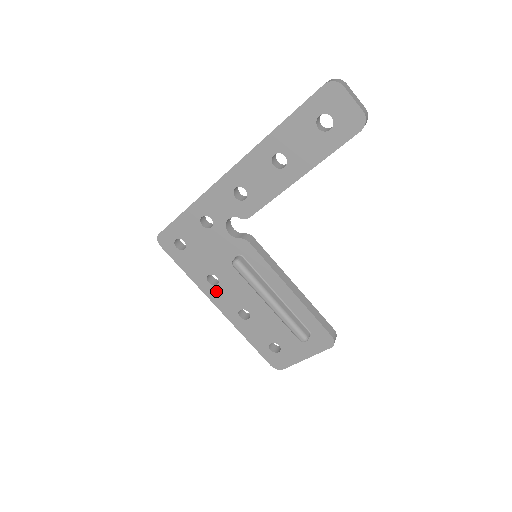
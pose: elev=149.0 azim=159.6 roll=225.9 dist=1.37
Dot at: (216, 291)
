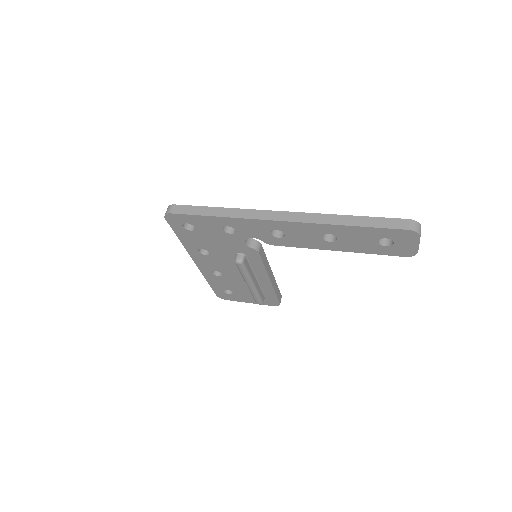
Dot at: (202, 257)
